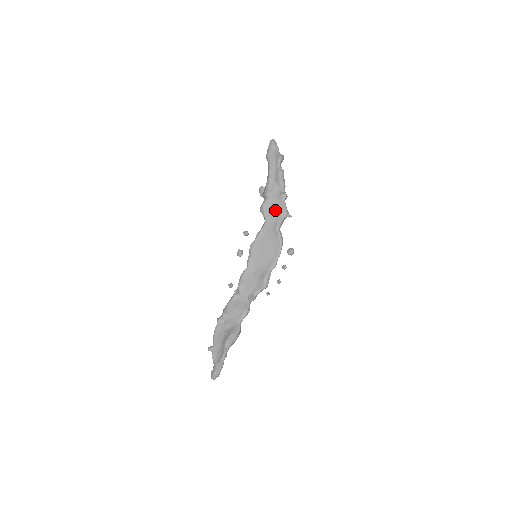
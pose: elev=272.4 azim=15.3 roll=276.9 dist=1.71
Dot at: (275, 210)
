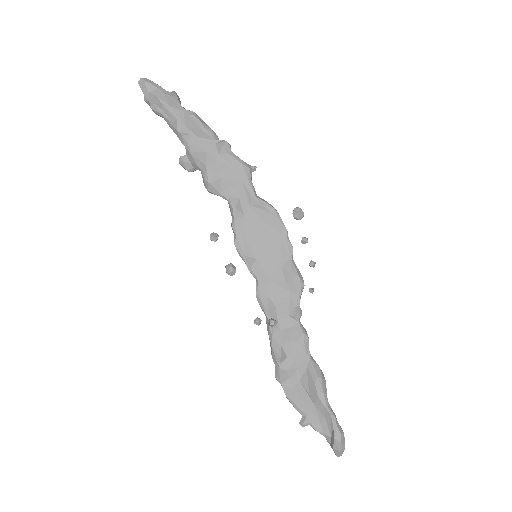
Dot at: (230, 175)
